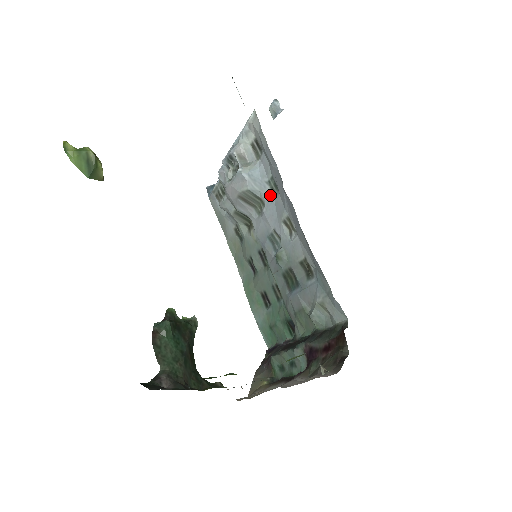
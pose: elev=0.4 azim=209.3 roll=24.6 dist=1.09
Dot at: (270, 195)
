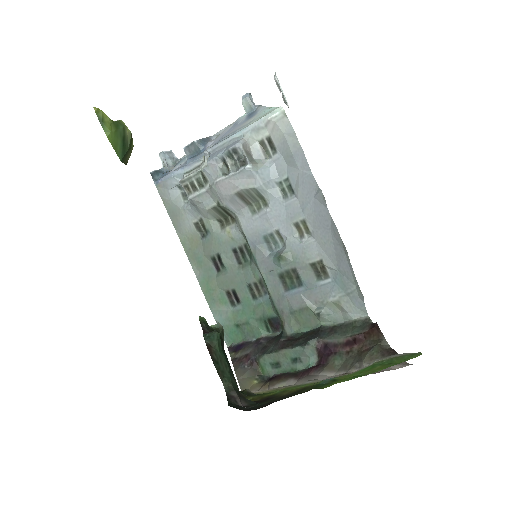
Dot at: (279, 196)
